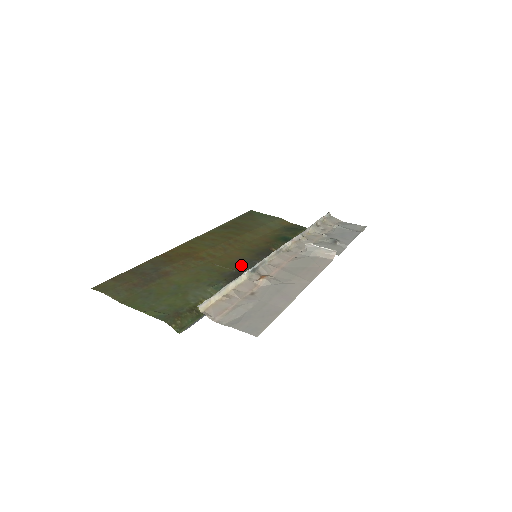
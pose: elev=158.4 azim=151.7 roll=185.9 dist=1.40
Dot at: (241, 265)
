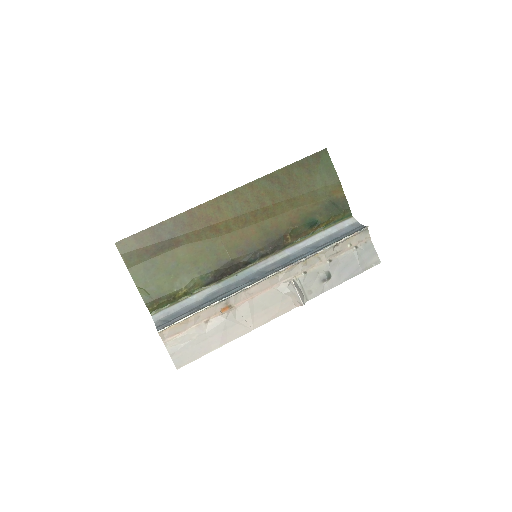
Dot at: (241, 254)
